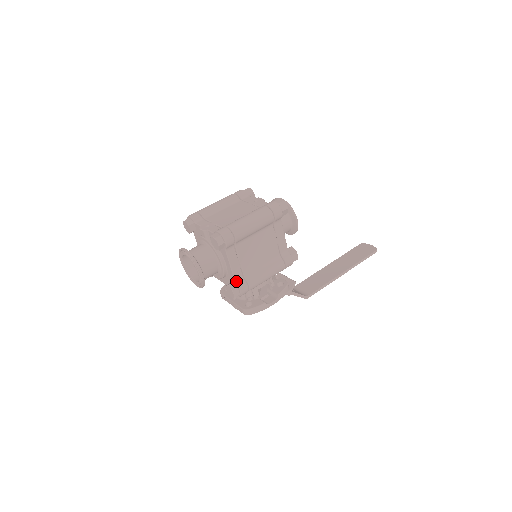
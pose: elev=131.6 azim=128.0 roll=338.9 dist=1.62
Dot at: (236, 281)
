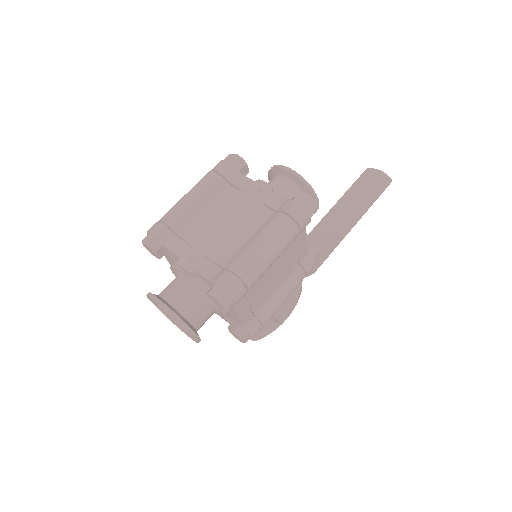
Dot at: (245, 326)
